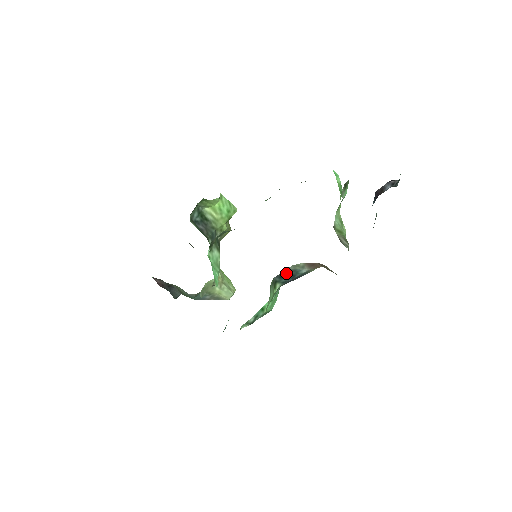
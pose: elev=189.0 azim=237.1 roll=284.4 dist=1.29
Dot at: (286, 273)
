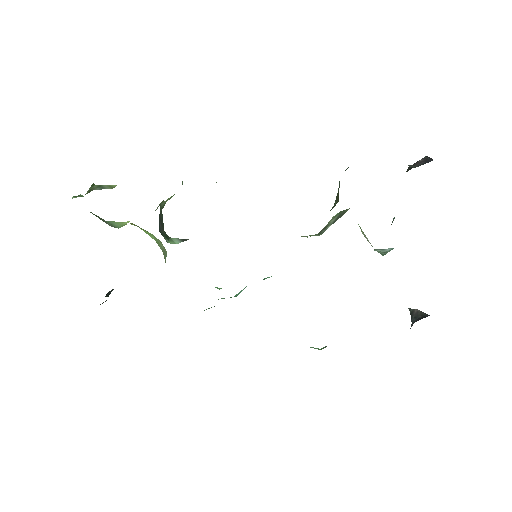
Dot at: occluded
